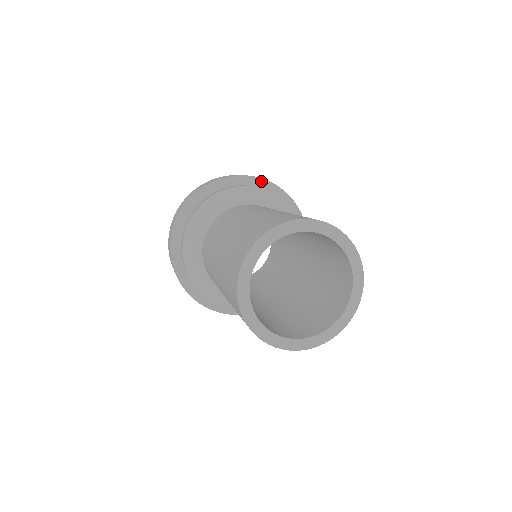
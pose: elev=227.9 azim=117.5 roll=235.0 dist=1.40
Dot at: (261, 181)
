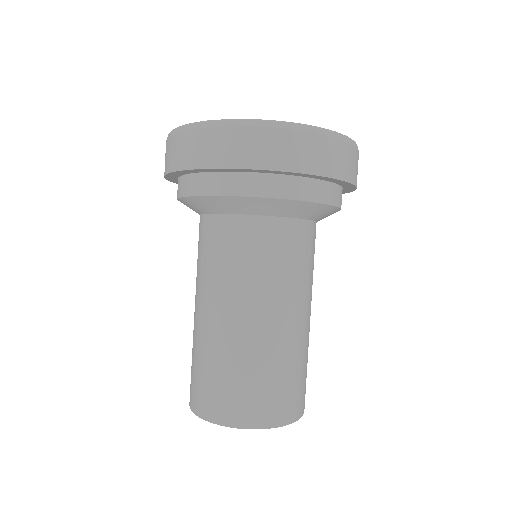
Dot at: (290, 173)
